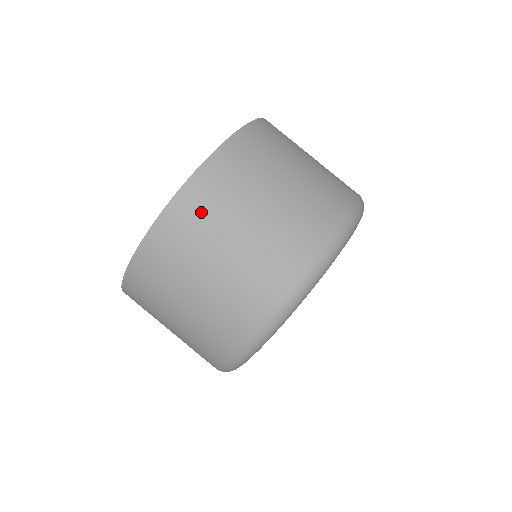
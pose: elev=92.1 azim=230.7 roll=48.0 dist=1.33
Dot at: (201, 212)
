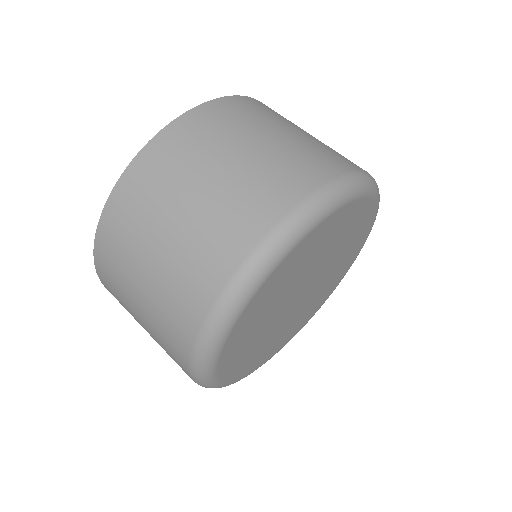
Dot at: occluded
